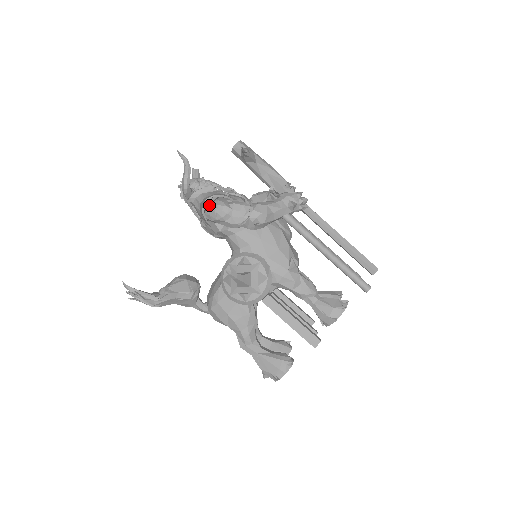
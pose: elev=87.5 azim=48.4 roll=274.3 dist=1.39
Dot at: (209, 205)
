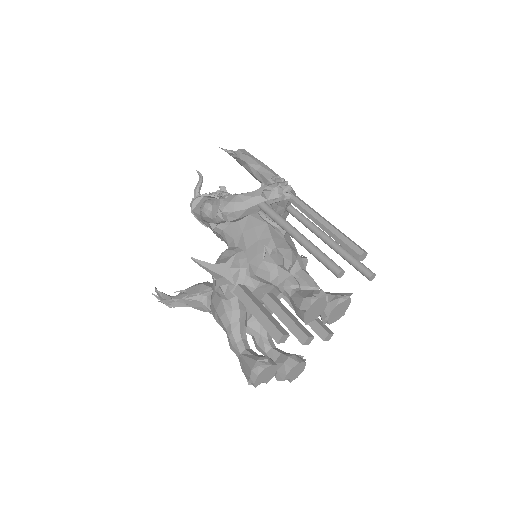
Dot at: (197, 205)
